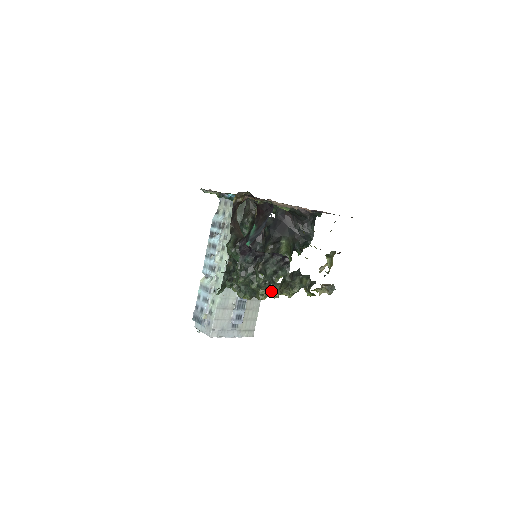
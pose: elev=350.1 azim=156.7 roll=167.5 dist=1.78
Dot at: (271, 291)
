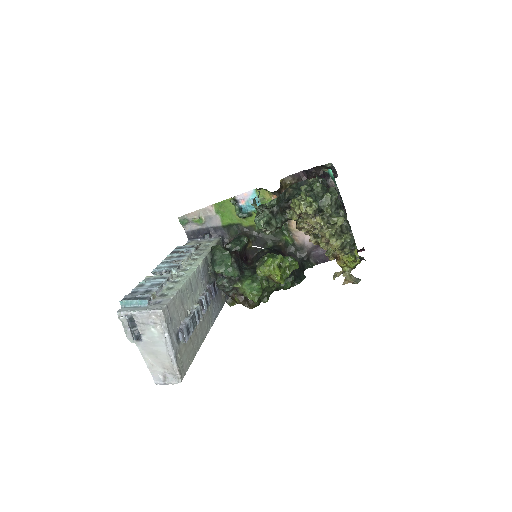
Dot at: (335, 217)
